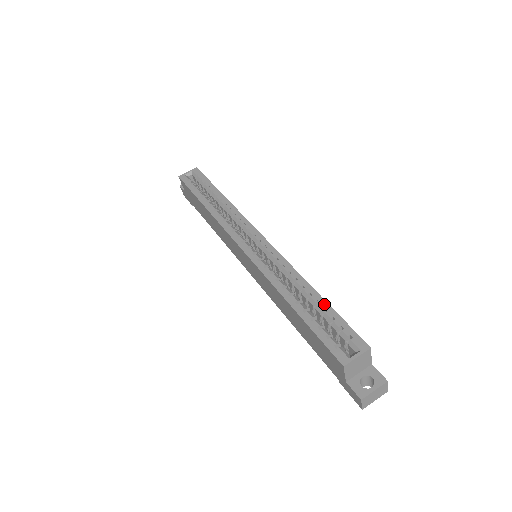
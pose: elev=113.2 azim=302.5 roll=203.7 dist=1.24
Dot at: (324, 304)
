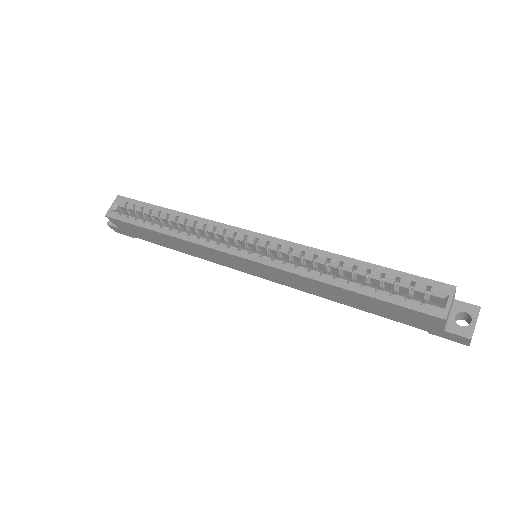
Dot at: (377, 269)
